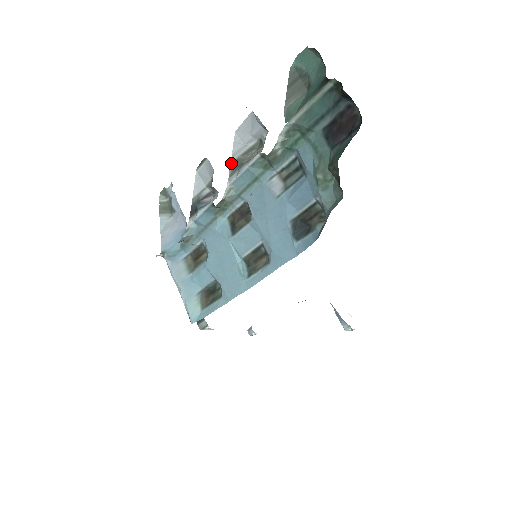
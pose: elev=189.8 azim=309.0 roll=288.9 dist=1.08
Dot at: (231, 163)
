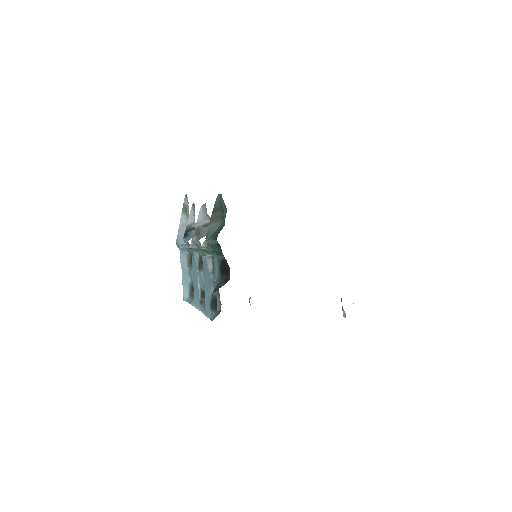
Dot at: (195, 228)
